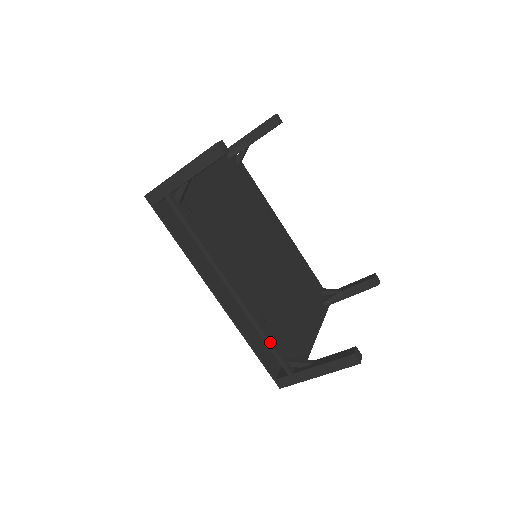
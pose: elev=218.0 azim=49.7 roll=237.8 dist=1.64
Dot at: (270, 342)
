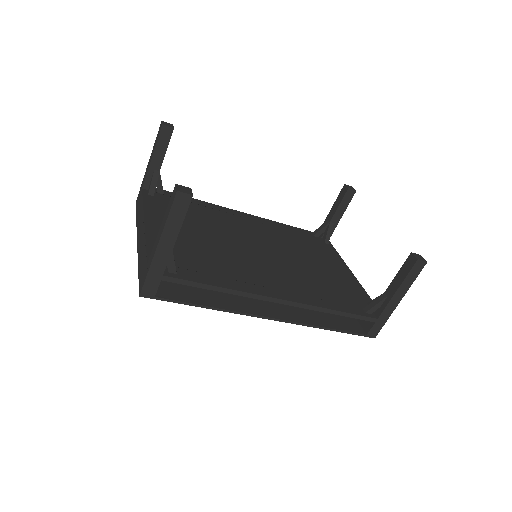
Dot at: (343, 312)
